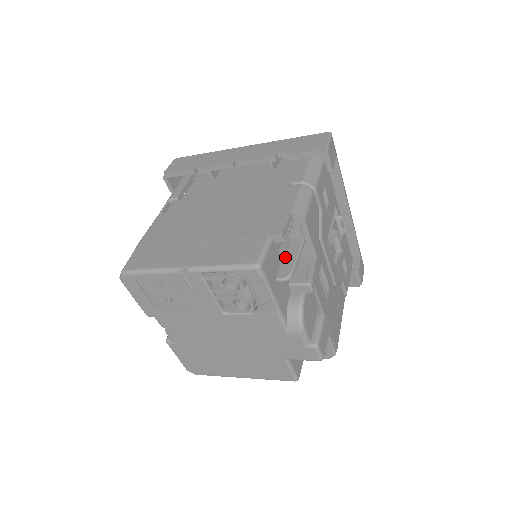
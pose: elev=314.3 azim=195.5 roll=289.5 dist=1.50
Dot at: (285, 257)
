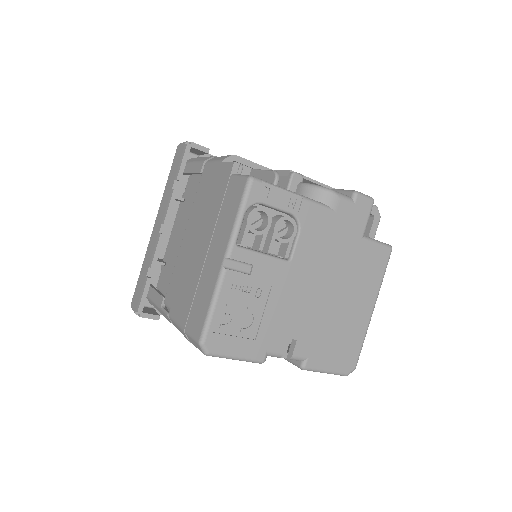
Dot at: occluded
